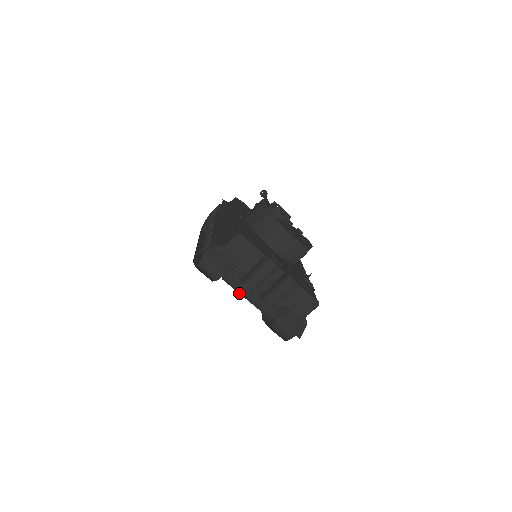
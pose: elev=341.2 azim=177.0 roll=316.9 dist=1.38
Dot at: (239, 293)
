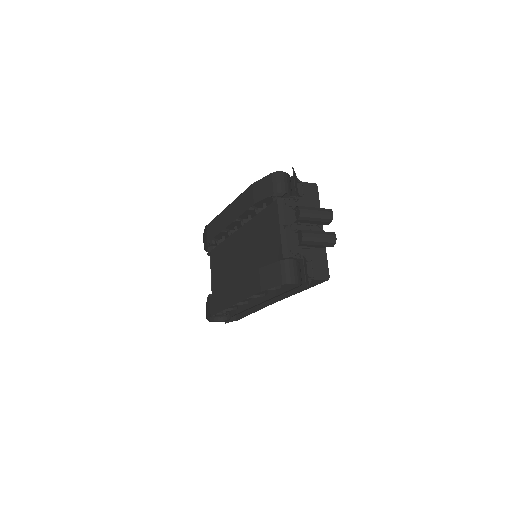
Dot at: (279, 219)
